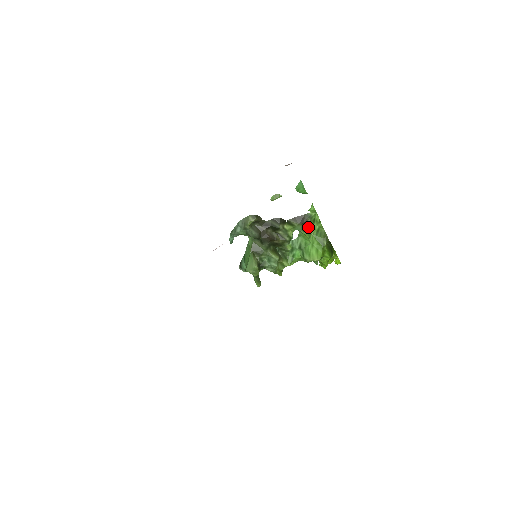
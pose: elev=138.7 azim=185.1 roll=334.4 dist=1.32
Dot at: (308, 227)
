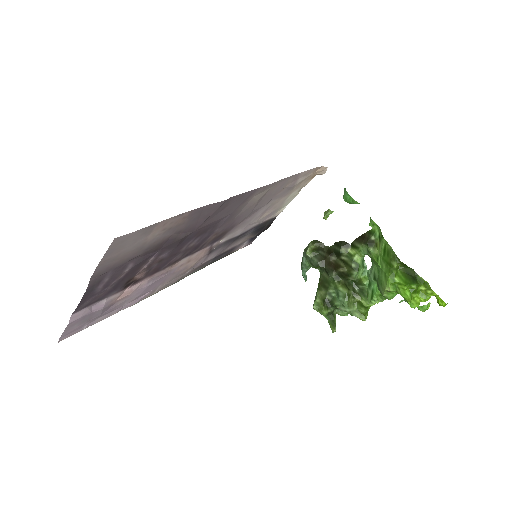
Dot at: (374, 247)
